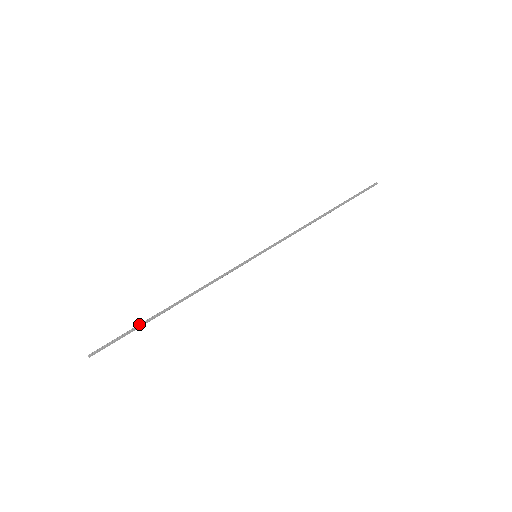
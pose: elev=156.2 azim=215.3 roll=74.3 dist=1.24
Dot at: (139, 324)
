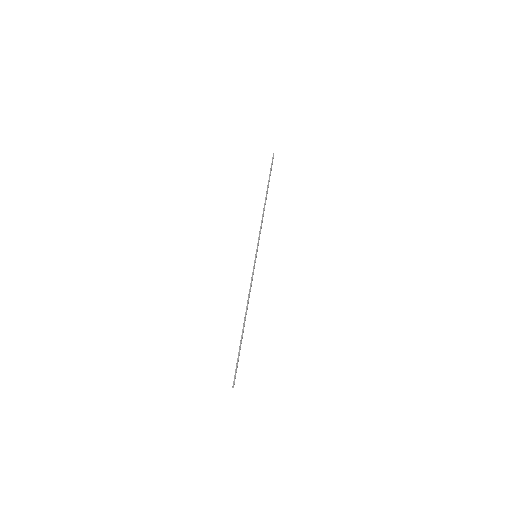
Dot at: (239, 348)
